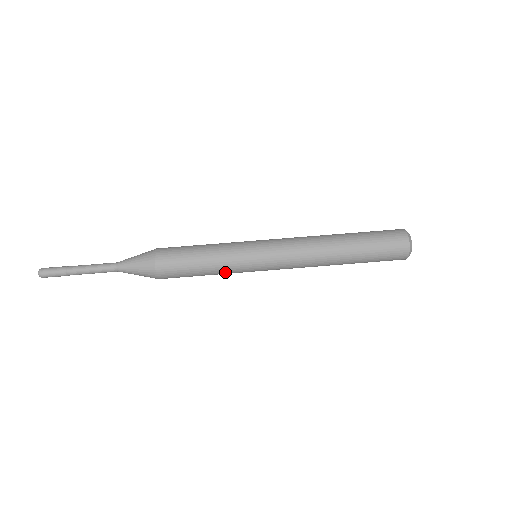
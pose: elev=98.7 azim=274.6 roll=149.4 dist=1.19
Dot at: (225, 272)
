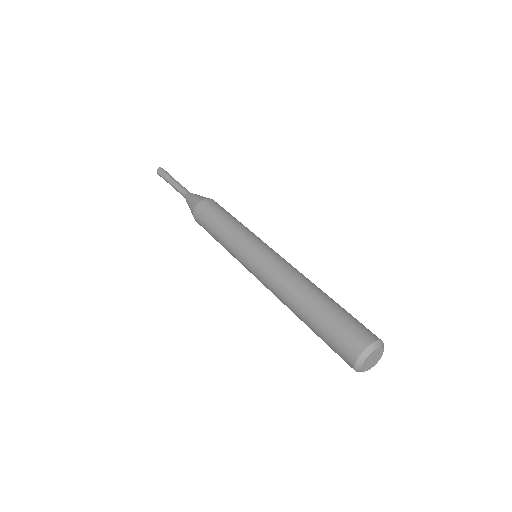
Dot at: occluded
